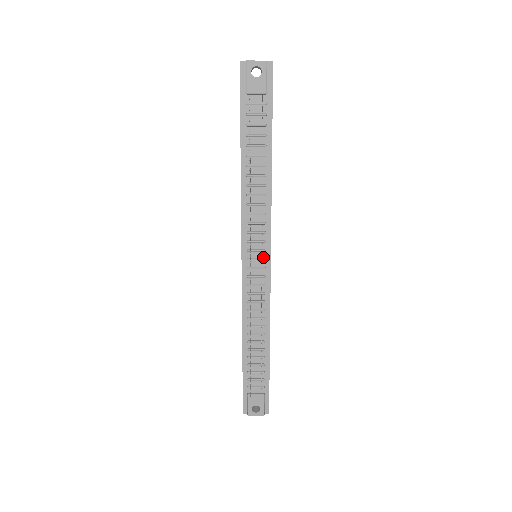
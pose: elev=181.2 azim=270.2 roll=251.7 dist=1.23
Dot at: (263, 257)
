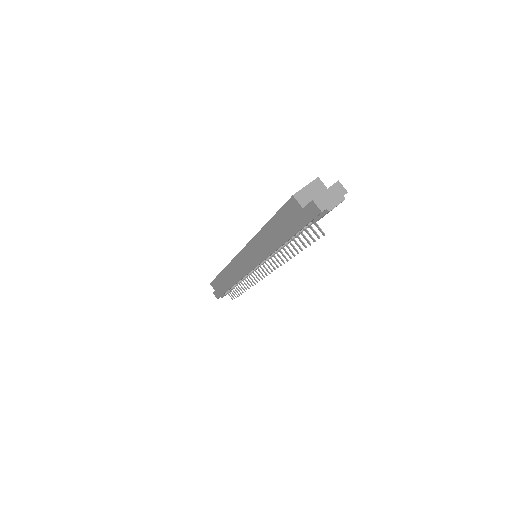
Dot at: occluded
